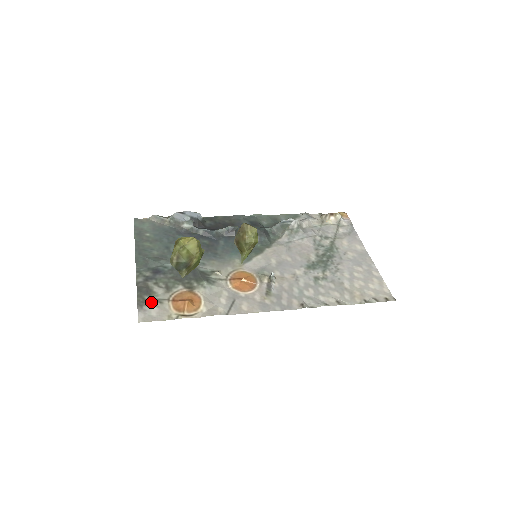
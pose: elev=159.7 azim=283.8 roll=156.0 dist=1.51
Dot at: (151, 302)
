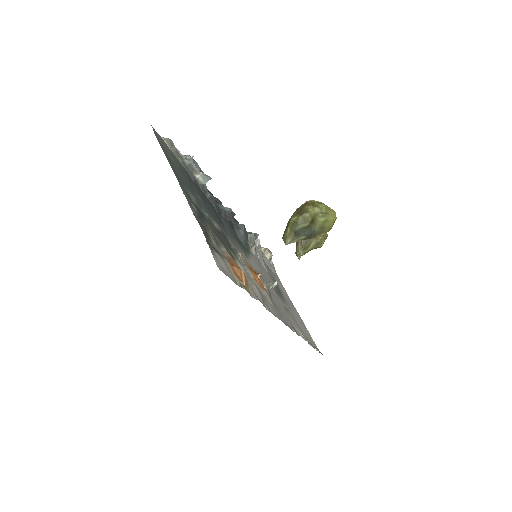
Dot at: (216, 250)
